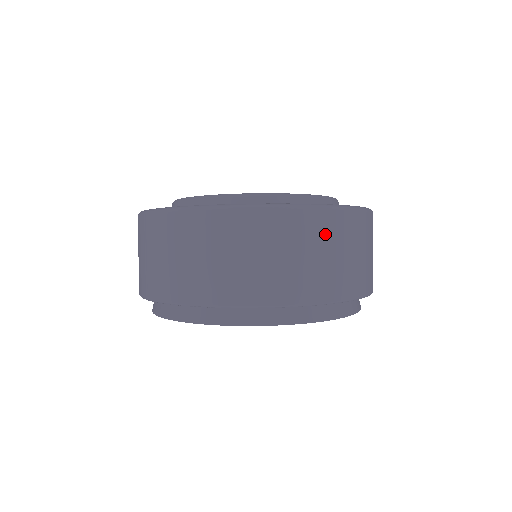
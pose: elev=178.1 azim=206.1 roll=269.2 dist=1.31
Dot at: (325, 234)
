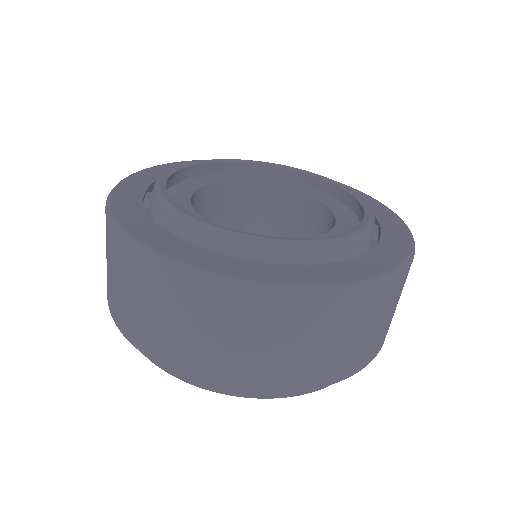
Dot at: (387, 303)
